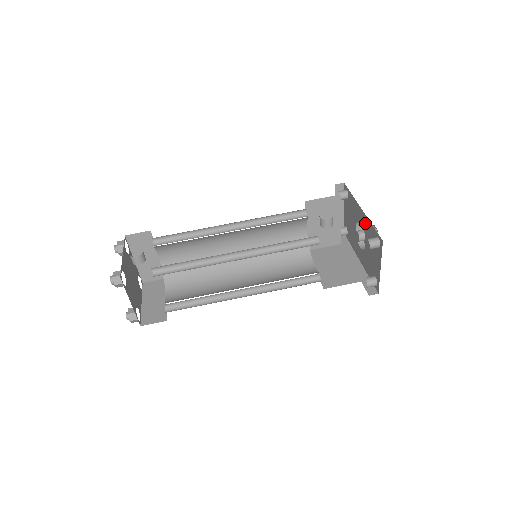
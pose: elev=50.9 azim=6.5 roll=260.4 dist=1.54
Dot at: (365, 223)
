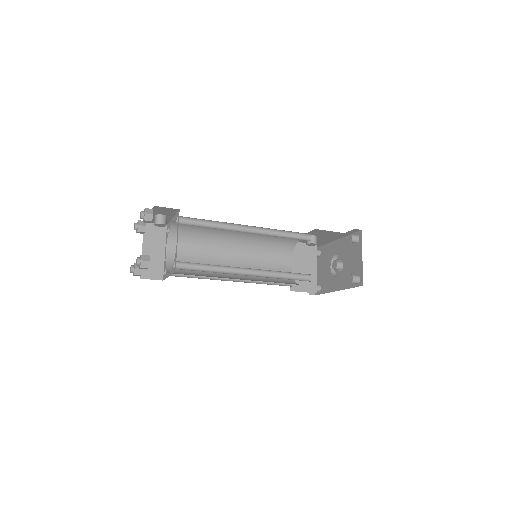
Dot at: (341, 245)
